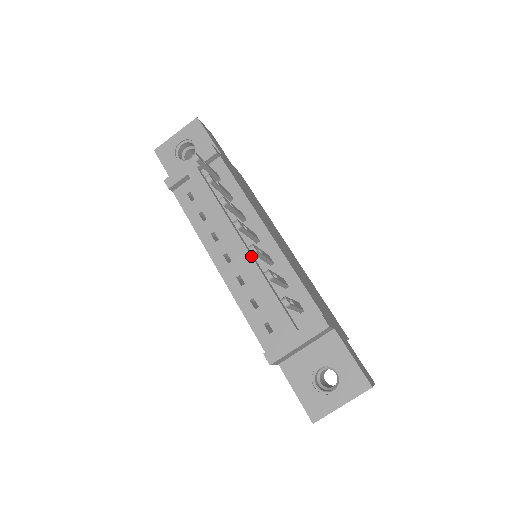
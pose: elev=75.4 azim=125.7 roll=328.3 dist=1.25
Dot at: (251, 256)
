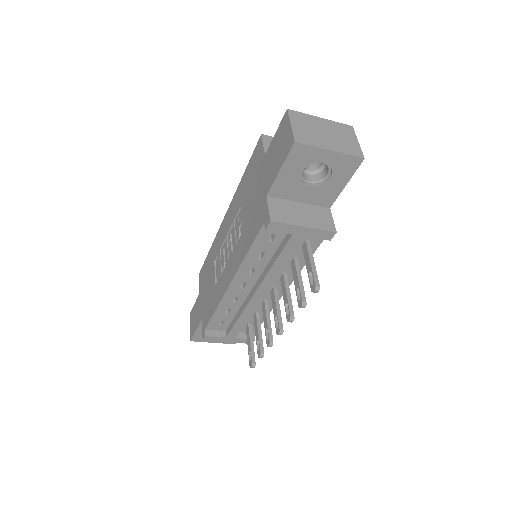
Dot at: occluded
